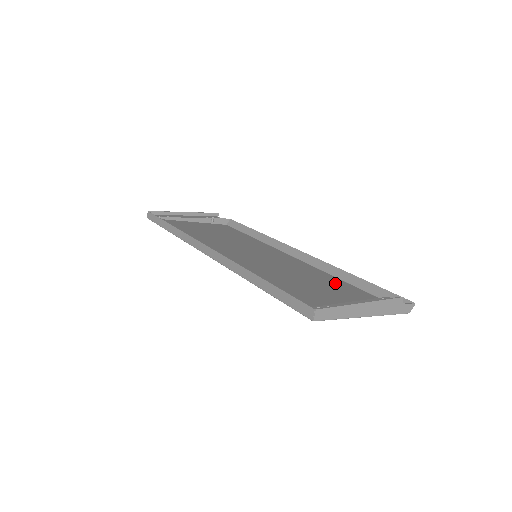
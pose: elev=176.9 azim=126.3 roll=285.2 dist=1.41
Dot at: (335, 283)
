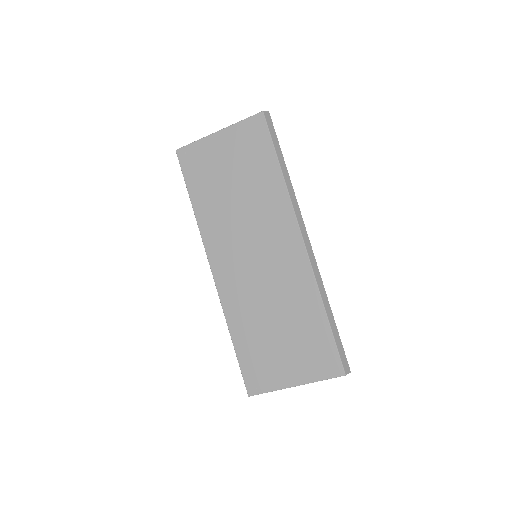
Dot at: (267, 179)
